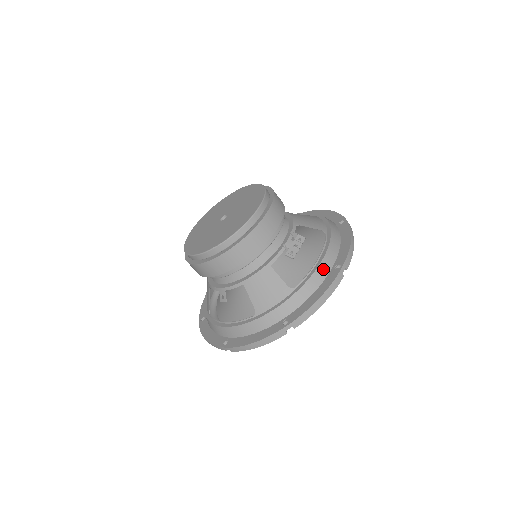
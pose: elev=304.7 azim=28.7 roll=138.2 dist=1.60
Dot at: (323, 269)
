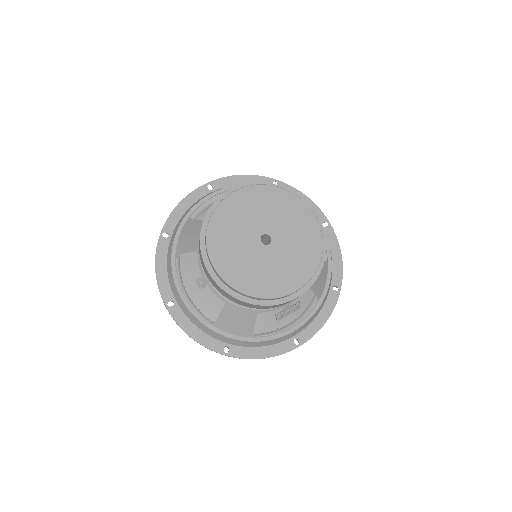
Dot at: (287, 337)
